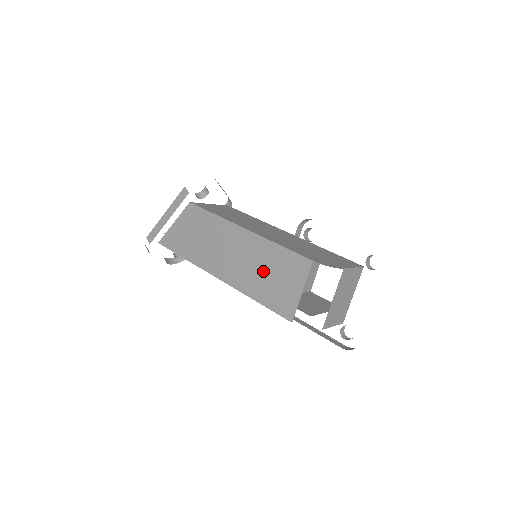
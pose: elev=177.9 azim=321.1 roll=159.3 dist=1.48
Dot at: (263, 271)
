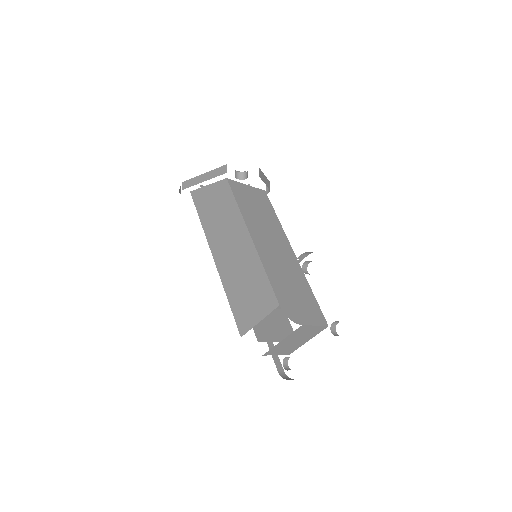
Dot at: (244, 281)
